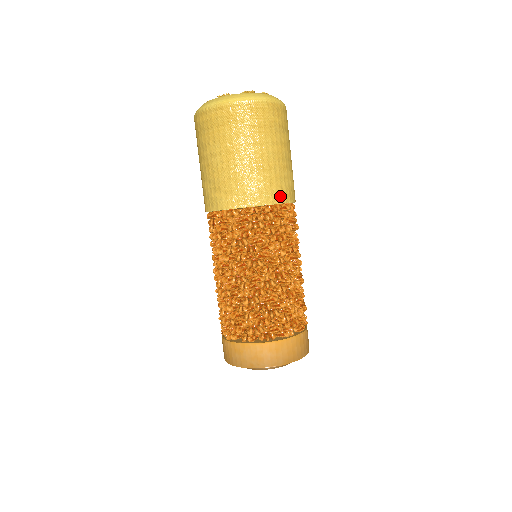
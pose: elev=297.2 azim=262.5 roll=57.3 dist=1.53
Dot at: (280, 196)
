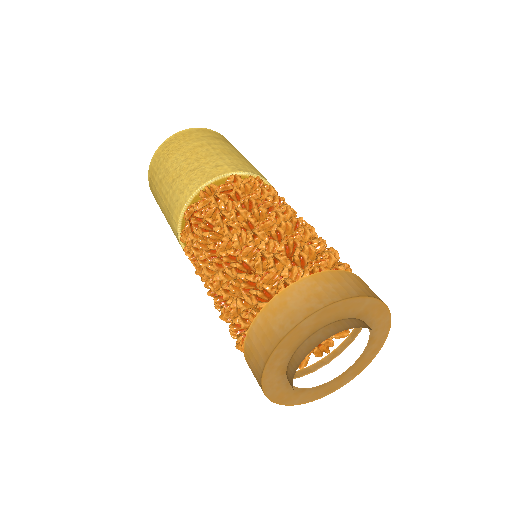
Dot at: (258, 174)
